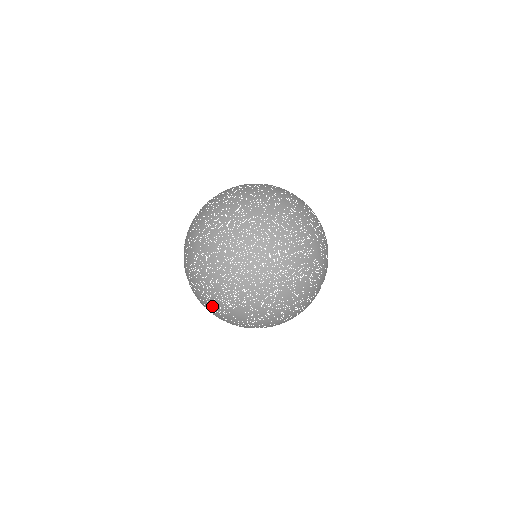
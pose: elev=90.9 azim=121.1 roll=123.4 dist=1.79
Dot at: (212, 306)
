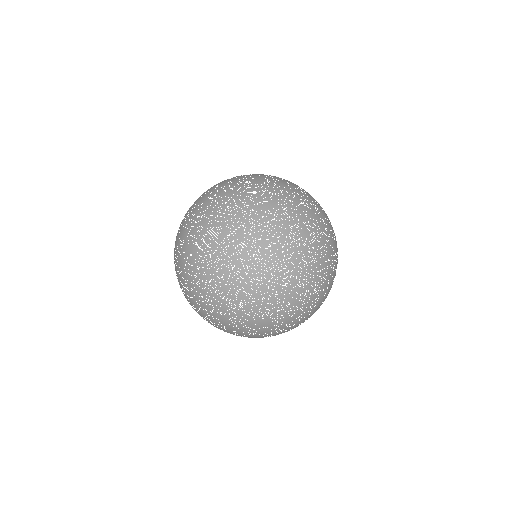
Dot at: (222, 328)
